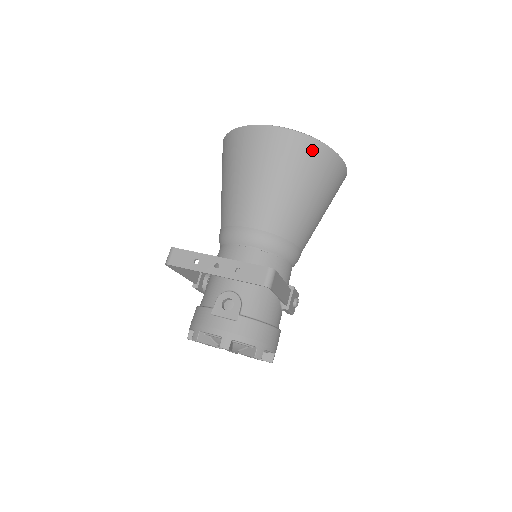
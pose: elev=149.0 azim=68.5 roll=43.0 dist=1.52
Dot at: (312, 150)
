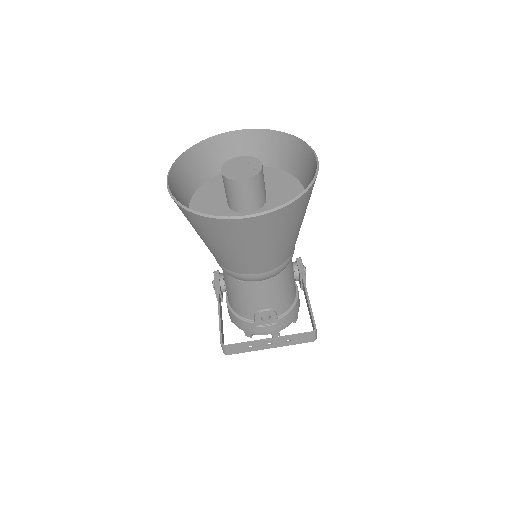
Dot at: (298, 206)
